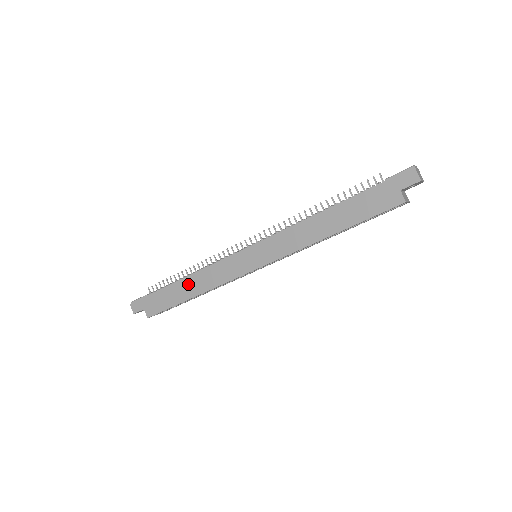
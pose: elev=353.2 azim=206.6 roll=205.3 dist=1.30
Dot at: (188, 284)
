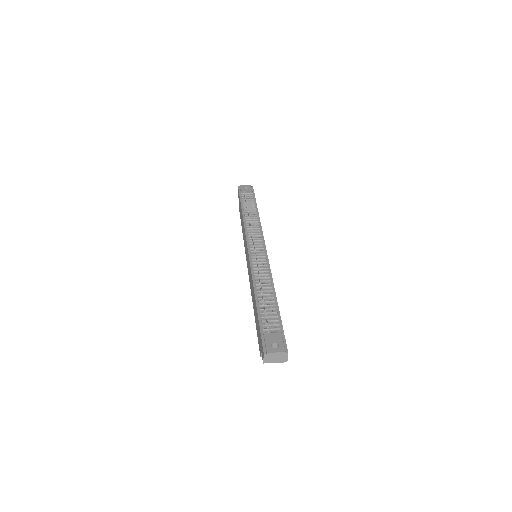
Dot at: (242, 220)
